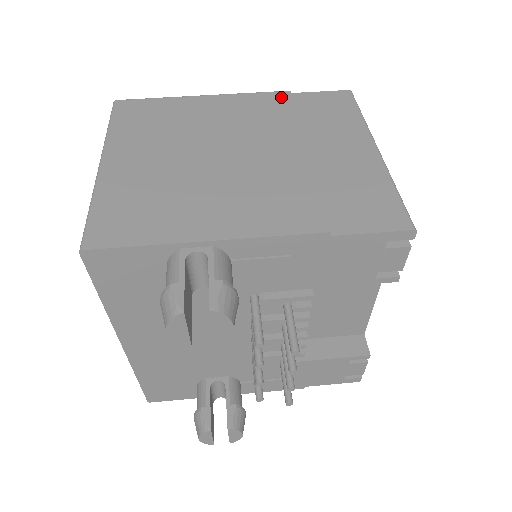
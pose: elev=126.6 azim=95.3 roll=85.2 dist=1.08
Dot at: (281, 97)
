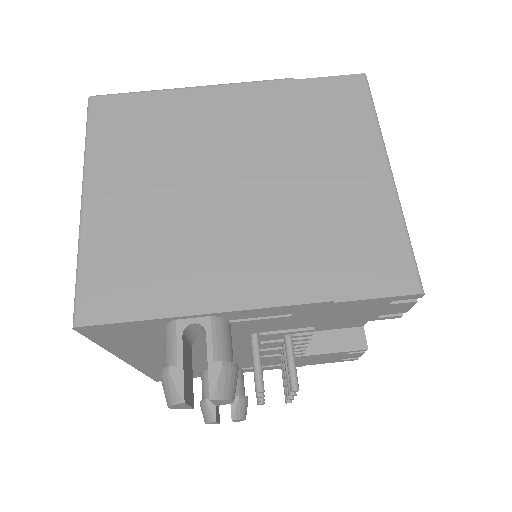
Dot at: (283, 90)
